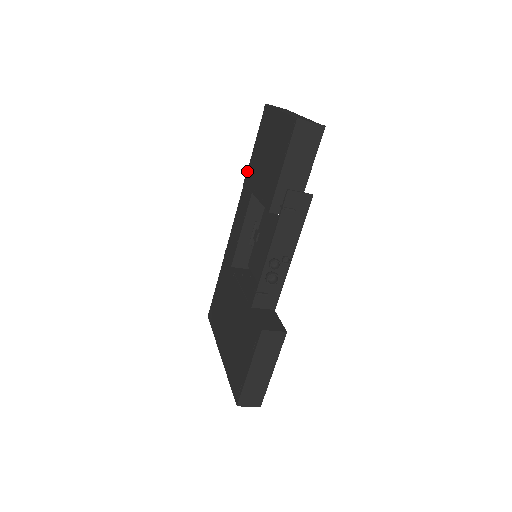
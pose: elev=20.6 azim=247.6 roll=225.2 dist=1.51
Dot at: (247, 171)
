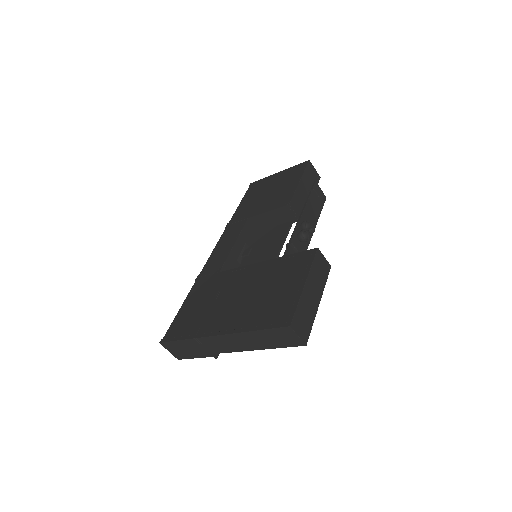
Dot at: (232, 217)
